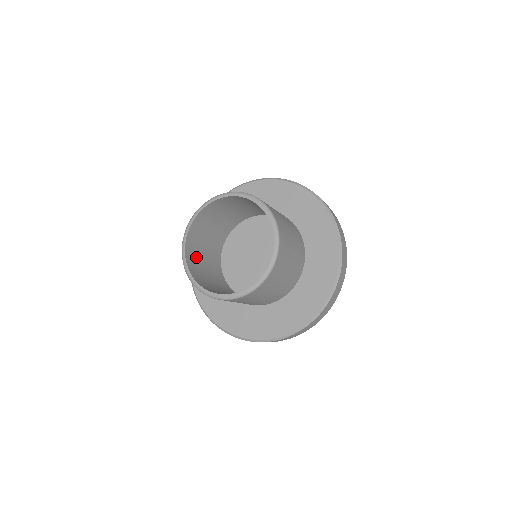
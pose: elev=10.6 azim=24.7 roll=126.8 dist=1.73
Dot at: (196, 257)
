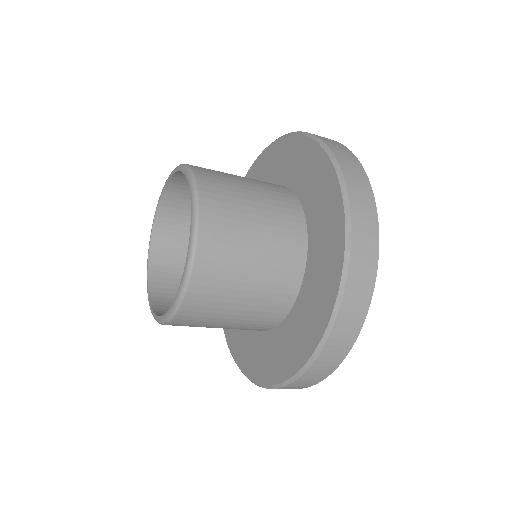
Dot at: (175, 277)
